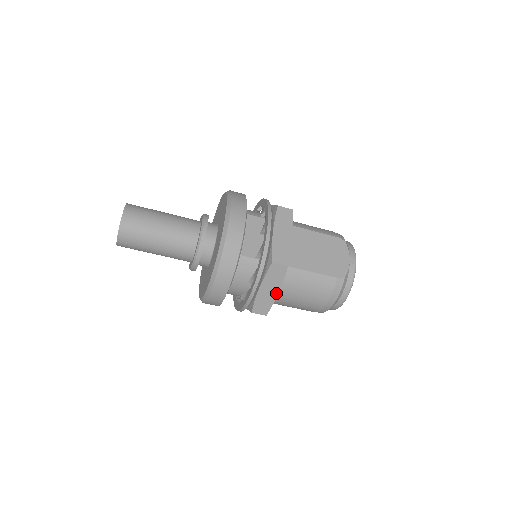
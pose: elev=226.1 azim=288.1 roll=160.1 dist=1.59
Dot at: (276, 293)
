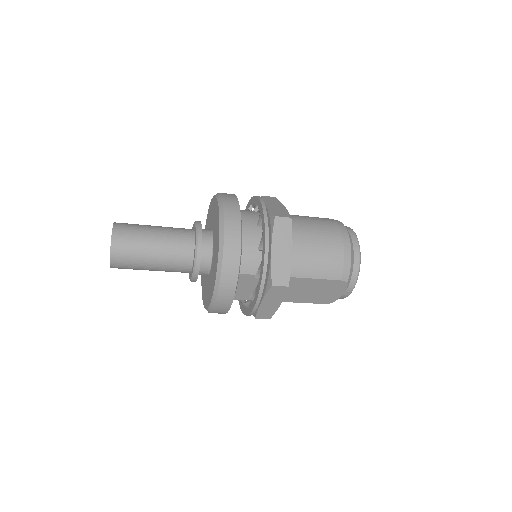
Dot at: occluded
